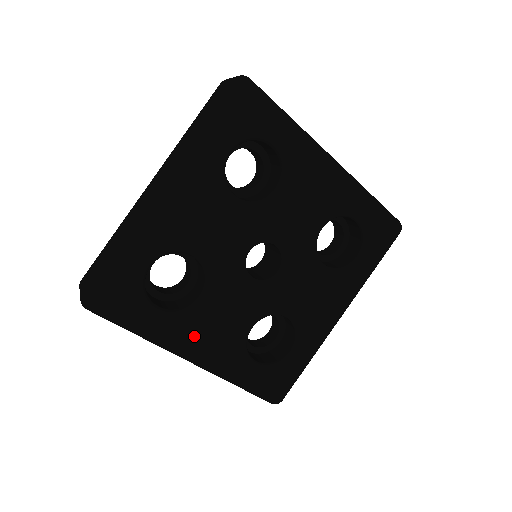
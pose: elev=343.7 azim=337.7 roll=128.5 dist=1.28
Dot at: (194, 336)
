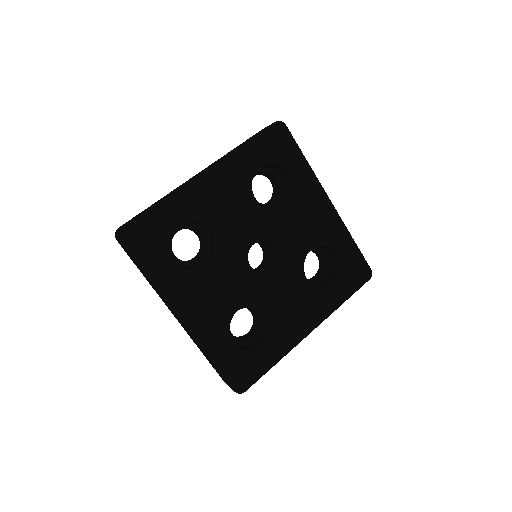
Dot at: (192, 296)
